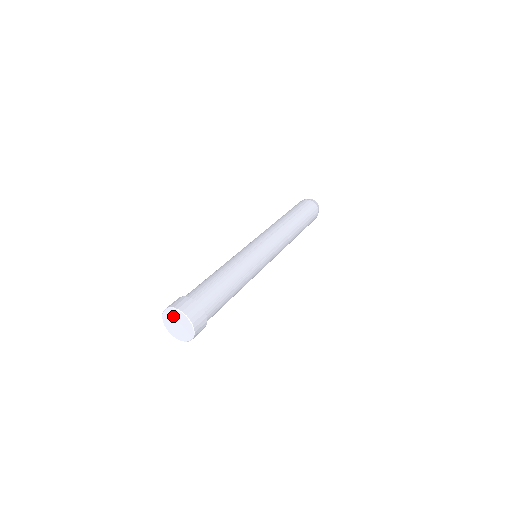
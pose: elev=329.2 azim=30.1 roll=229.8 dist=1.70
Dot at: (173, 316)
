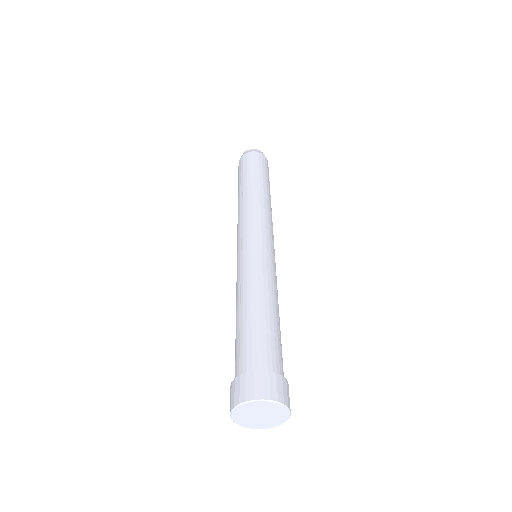
Dot at: (253, 409)
